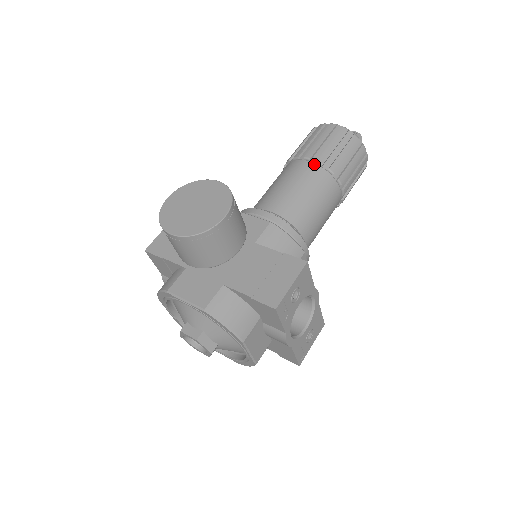
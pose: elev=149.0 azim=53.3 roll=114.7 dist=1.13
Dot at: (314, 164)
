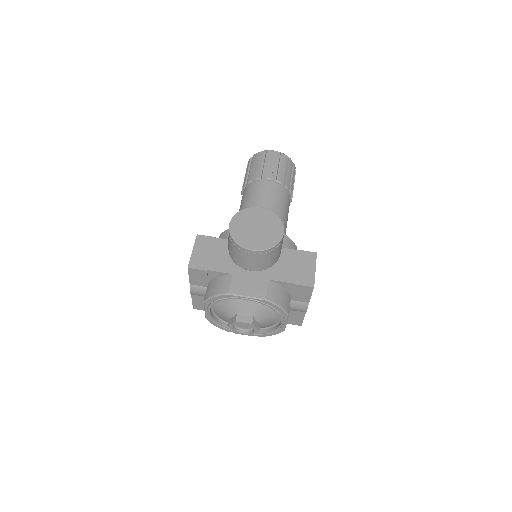
Dot at: (275, 183)
